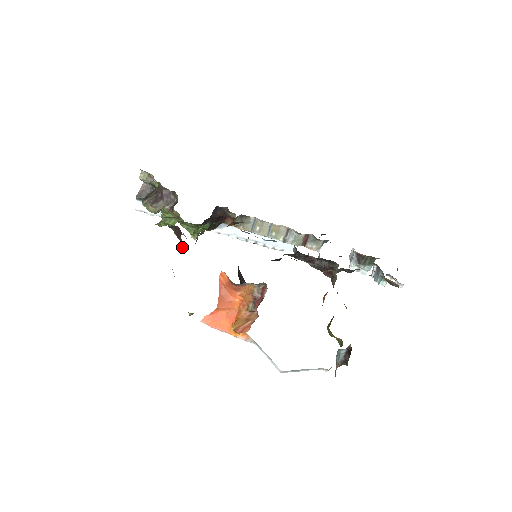
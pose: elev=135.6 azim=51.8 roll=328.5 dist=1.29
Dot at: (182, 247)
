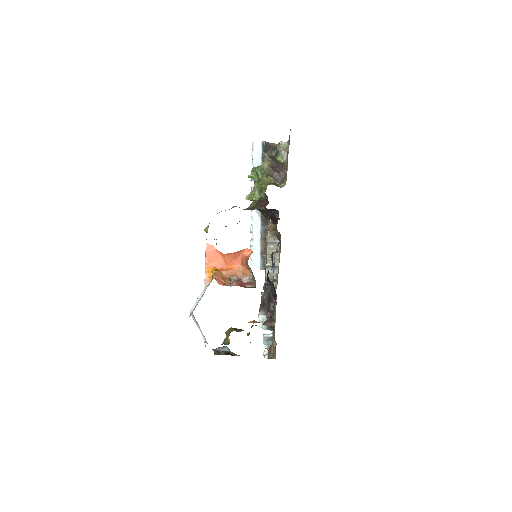
Dot at: (253, 208)
